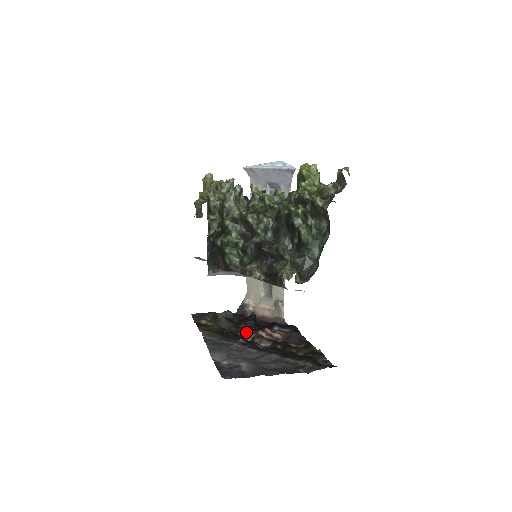
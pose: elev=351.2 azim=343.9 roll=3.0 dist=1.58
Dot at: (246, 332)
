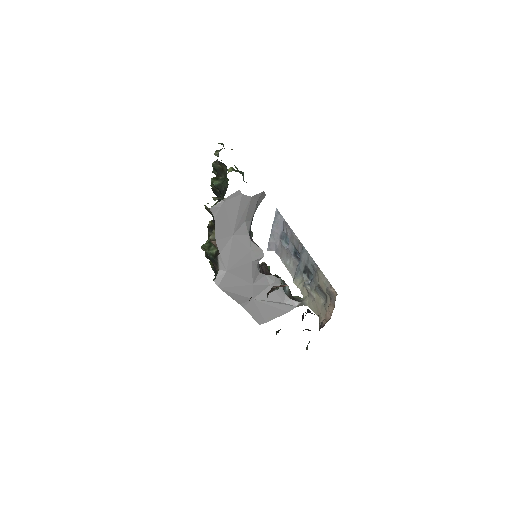
Dot at: occluded
